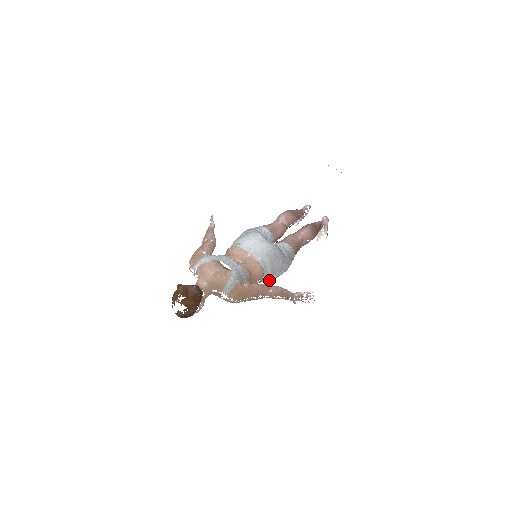
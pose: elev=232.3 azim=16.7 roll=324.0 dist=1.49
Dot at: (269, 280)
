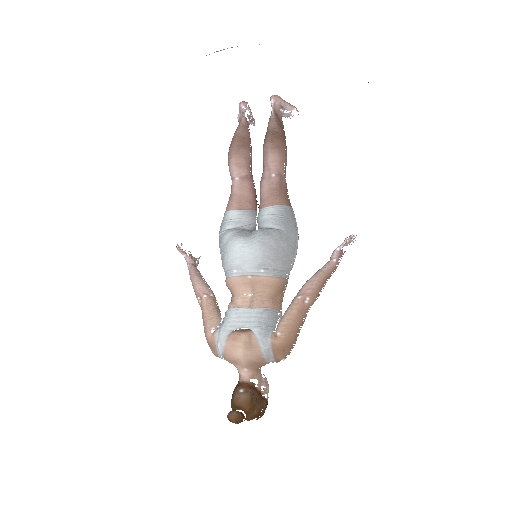
Dot at: occluded
